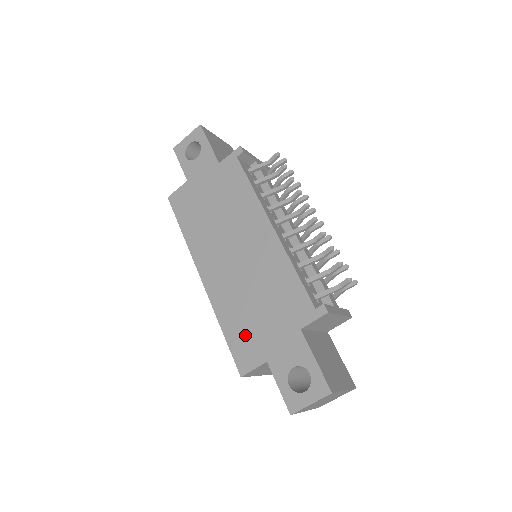
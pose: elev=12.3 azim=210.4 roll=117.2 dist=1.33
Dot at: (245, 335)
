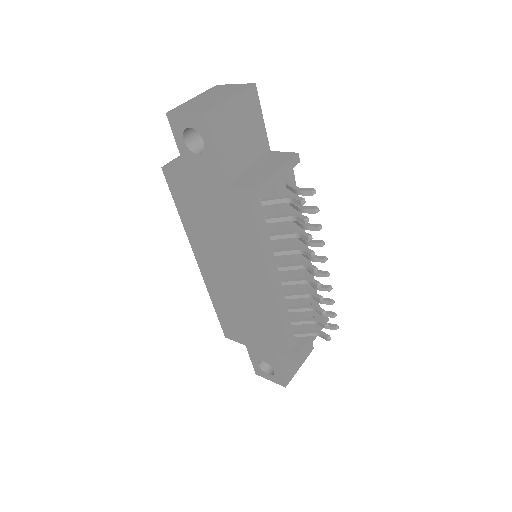
Dot at: (232, 323)
